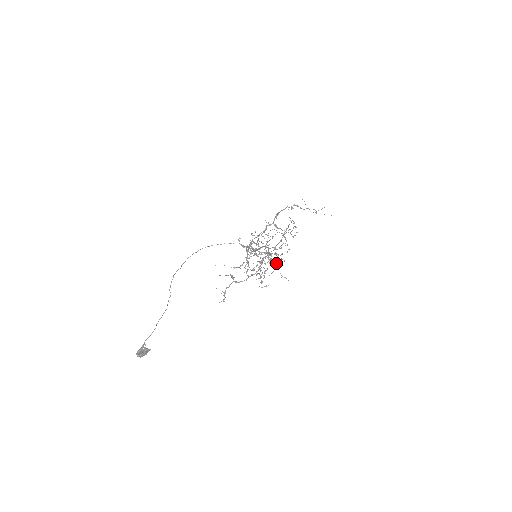
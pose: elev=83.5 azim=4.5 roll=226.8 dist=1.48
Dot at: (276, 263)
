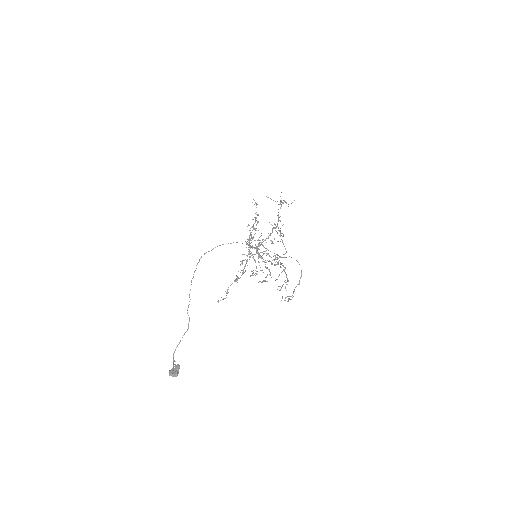
Dot at: occluded
